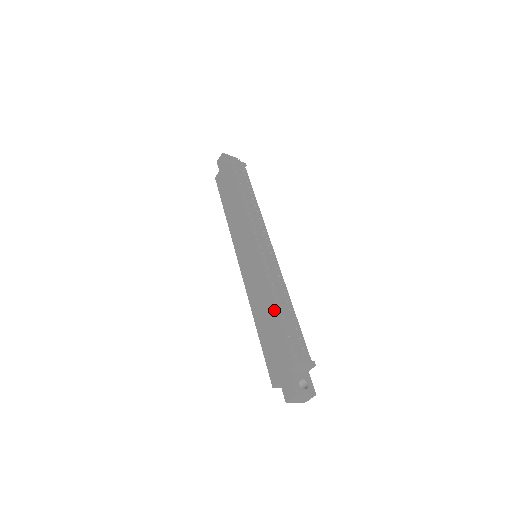
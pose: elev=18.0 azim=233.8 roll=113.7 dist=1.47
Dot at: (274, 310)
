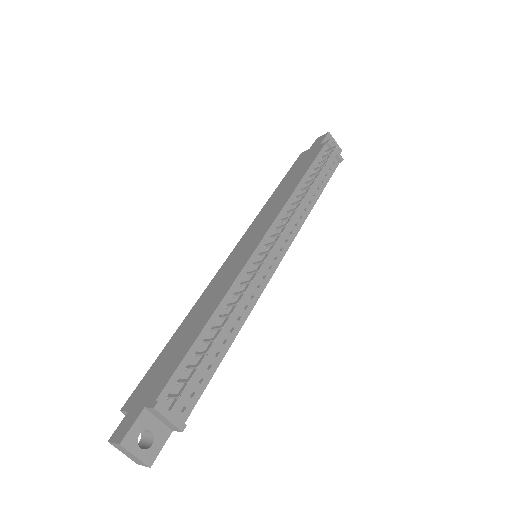
Dot at: (203, 325)
